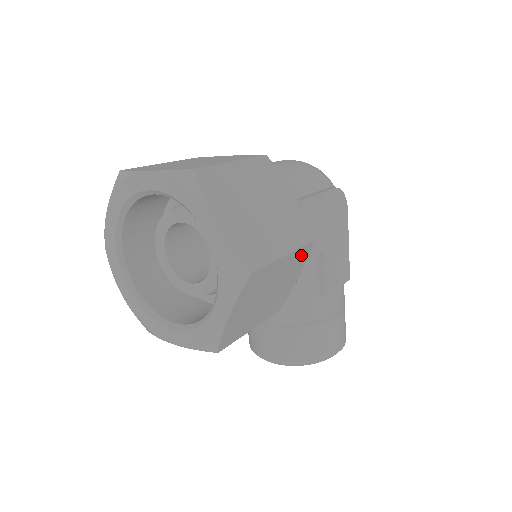
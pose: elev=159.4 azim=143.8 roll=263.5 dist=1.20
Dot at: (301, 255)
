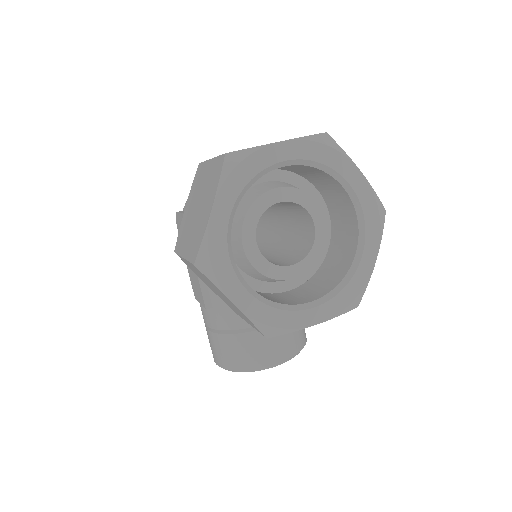
Dot at: occluded
